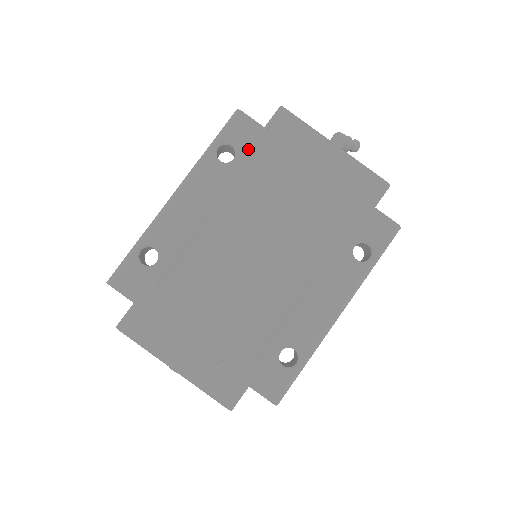
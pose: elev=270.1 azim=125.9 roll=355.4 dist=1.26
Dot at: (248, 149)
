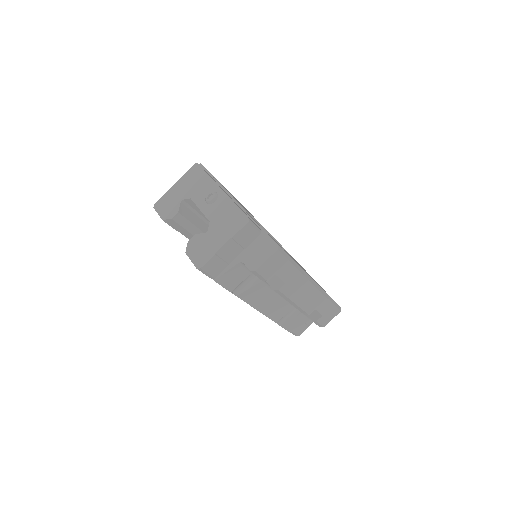
Dot at: occluded
